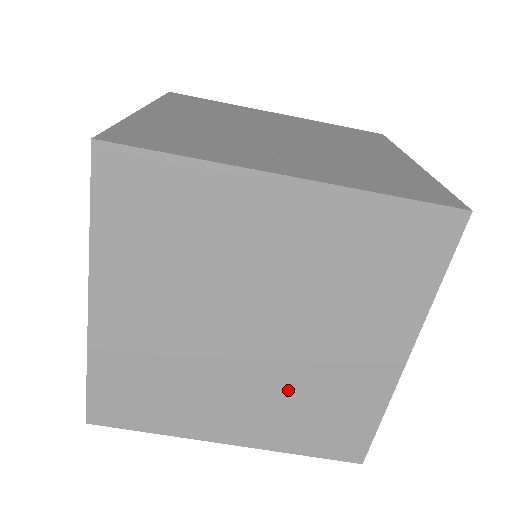
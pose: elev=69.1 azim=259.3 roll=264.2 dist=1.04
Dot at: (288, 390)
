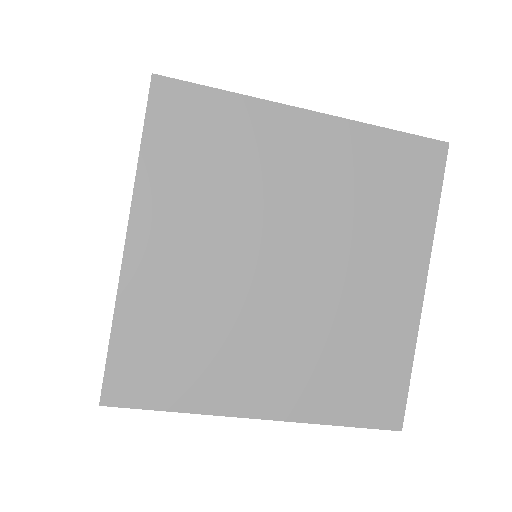
Dot at: (322, 335)
